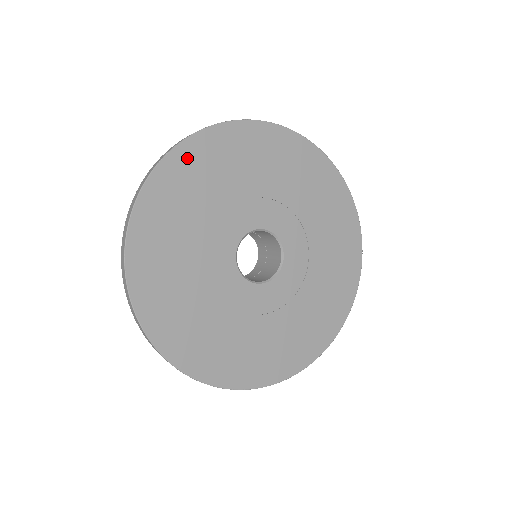
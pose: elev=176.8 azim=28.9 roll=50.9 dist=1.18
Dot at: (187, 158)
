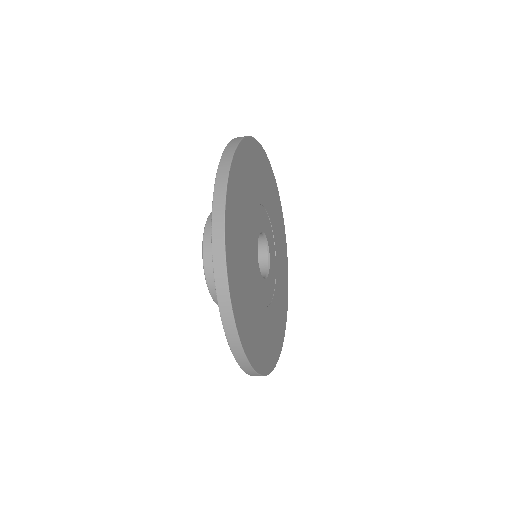
Dot at: (259, 153)
